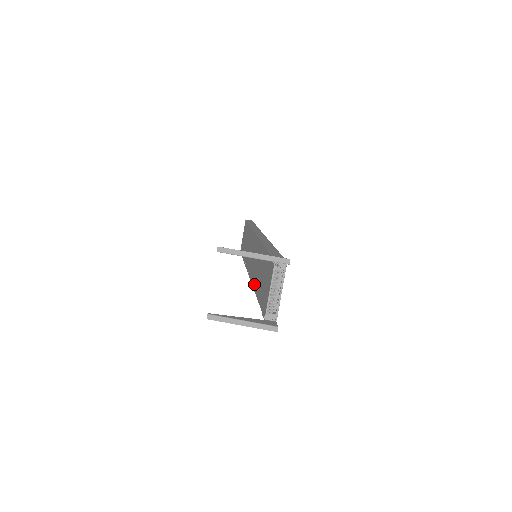
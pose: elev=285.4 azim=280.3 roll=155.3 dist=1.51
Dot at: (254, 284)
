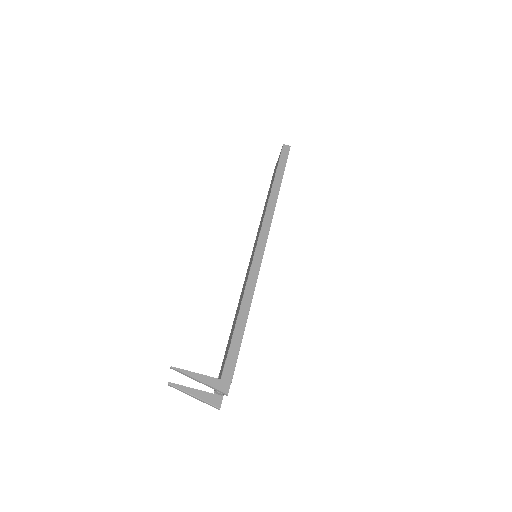
Dot at: (237, 307)
